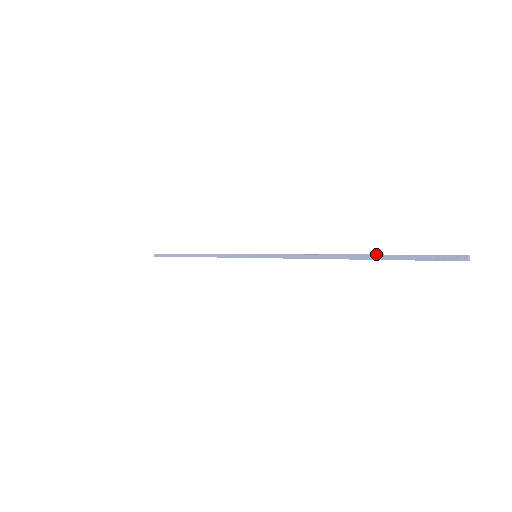
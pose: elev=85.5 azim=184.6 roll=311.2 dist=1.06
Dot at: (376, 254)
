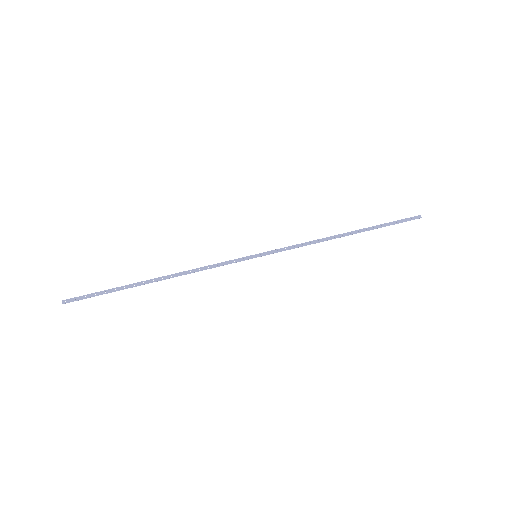
Dot at: occluded
